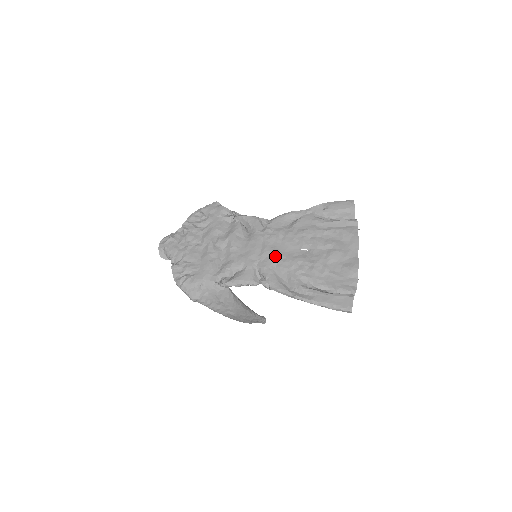
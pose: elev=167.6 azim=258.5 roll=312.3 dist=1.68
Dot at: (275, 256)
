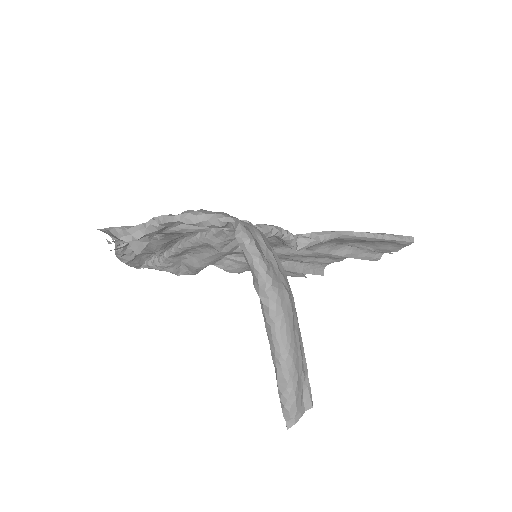
Dot at: occluded
